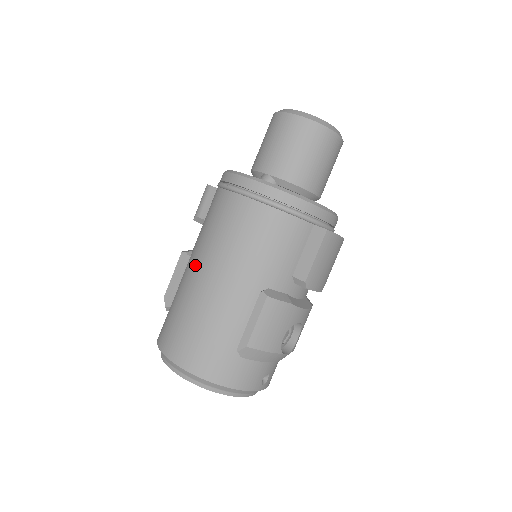
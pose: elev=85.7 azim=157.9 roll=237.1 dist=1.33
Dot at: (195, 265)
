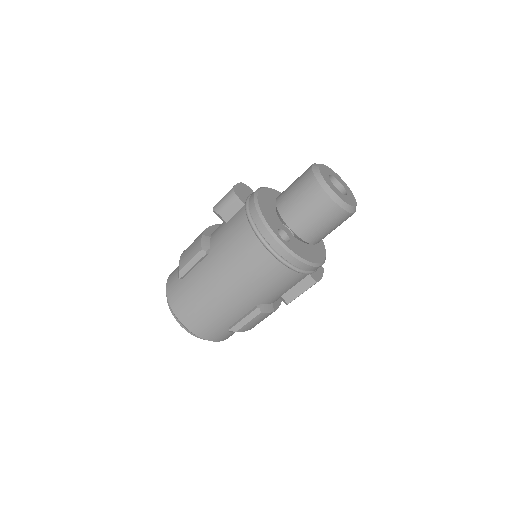
Dot at: (214, 272)
